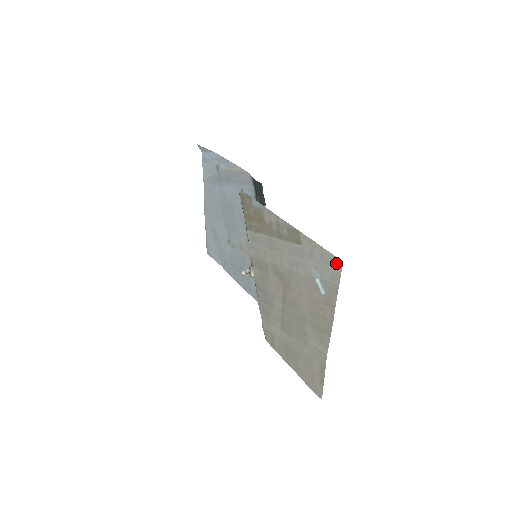
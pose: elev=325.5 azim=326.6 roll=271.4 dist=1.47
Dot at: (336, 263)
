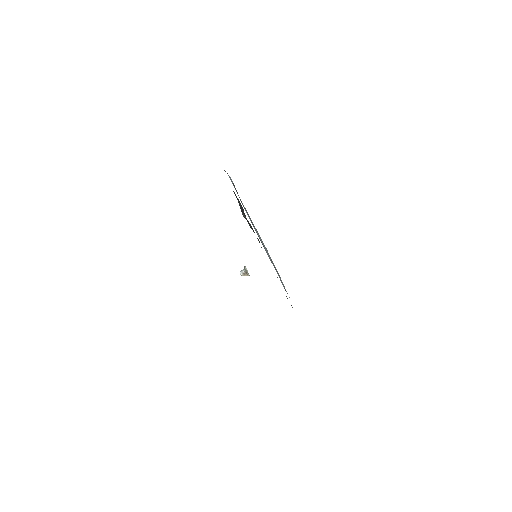
Dot at: occluded
